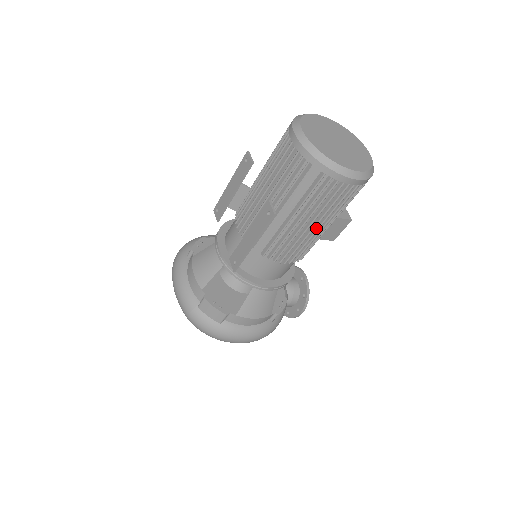
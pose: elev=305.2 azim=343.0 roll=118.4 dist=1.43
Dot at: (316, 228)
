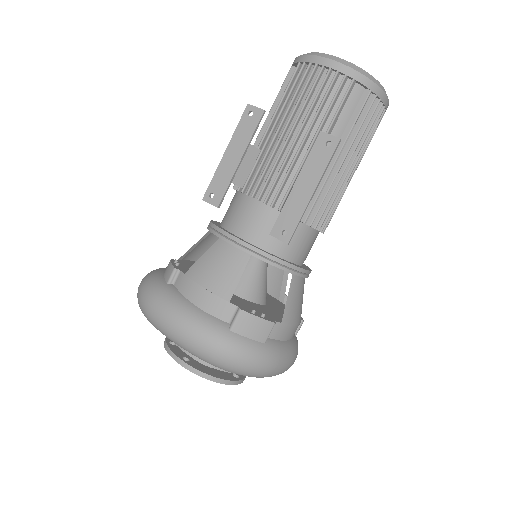
Dot at: (350, 174)
